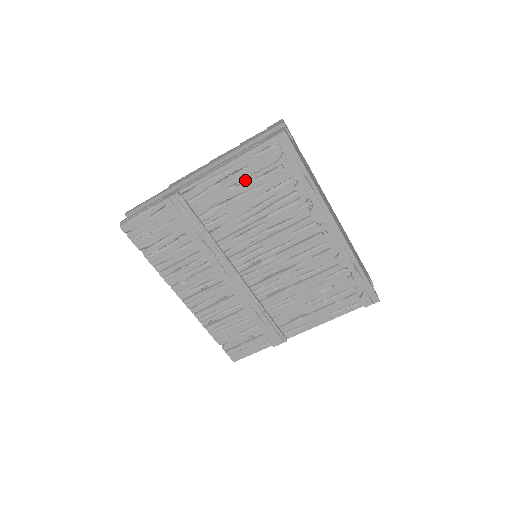
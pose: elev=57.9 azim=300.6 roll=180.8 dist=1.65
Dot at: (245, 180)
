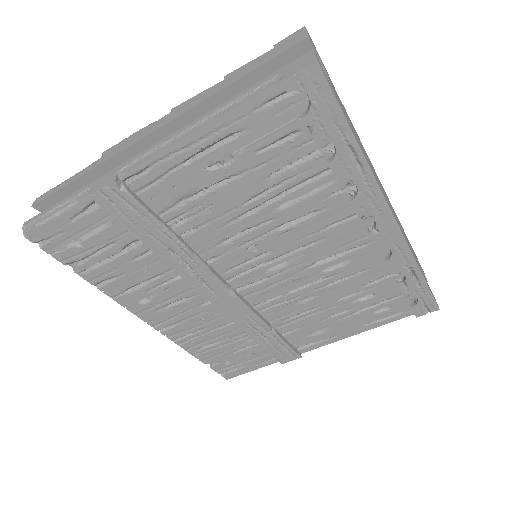
Dot at: (238, 154)
